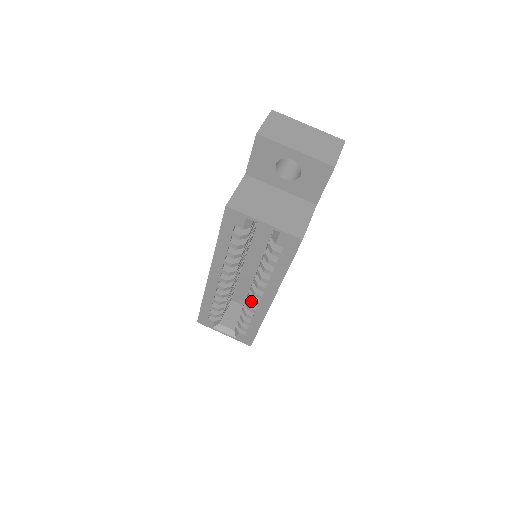
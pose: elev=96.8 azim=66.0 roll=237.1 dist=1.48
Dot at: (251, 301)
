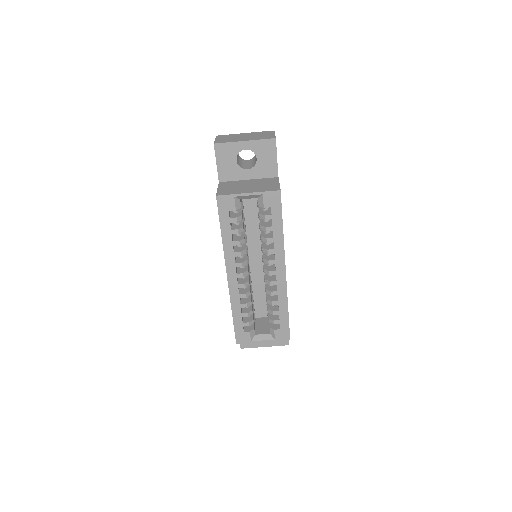
Dot at: (270, 283)
